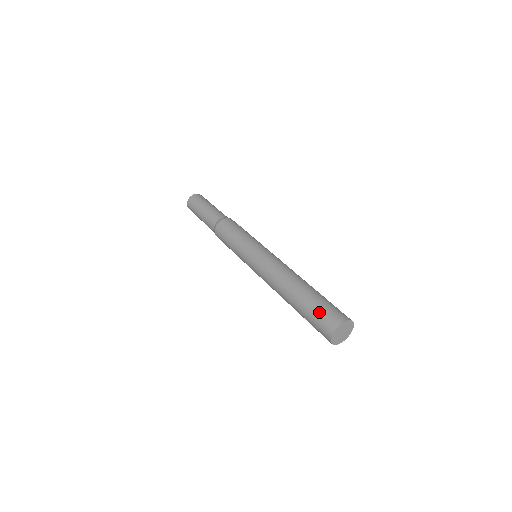
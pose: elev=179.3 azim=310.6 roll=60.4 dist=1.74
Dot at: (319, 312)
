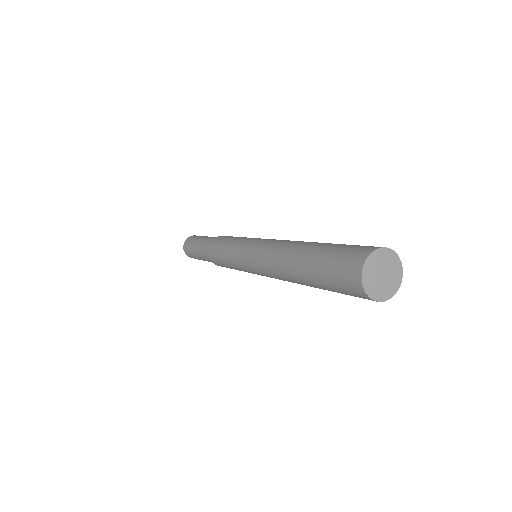
Dot at: (333, 260)
